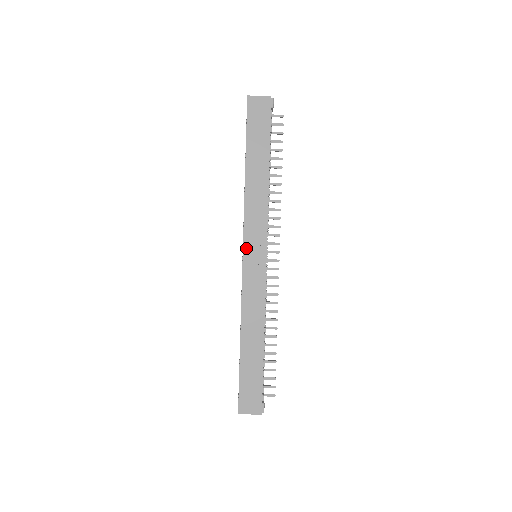
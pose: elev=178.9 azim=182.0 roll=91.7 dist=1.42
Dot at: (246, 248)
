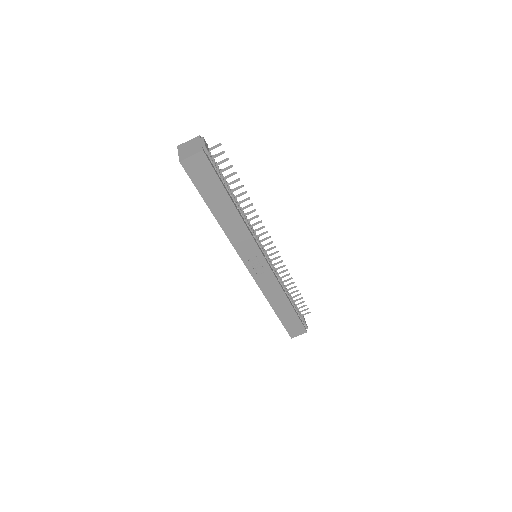
Dot at: (247, 264)
